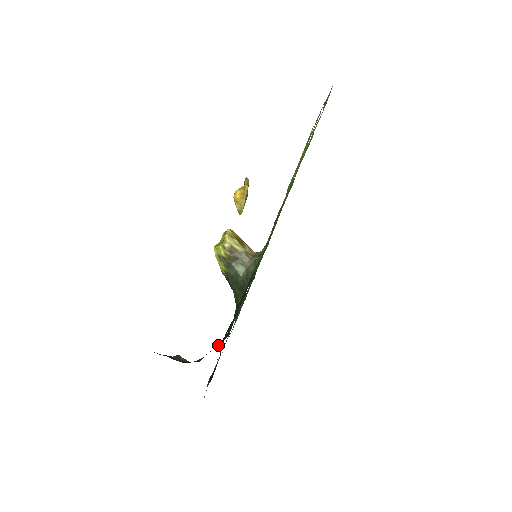
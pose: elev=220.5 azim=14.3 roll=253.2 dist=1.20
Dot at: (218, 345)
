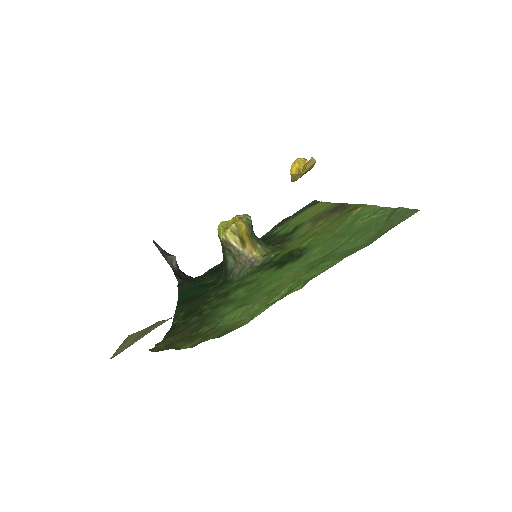
Dot at: (196, 284)
